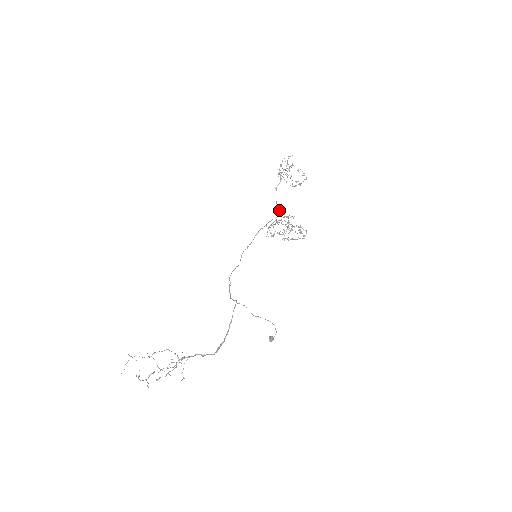
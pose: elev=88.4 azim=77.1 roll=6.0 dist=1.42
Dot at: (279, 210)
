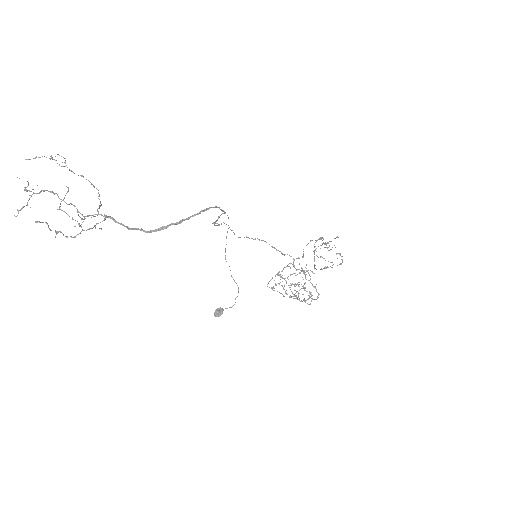
Dot at: (303, 255)
